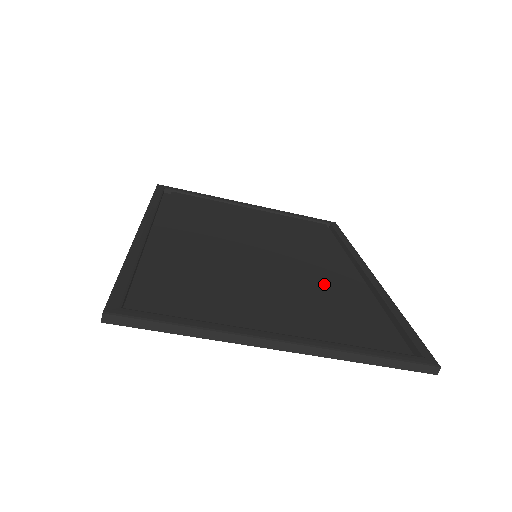
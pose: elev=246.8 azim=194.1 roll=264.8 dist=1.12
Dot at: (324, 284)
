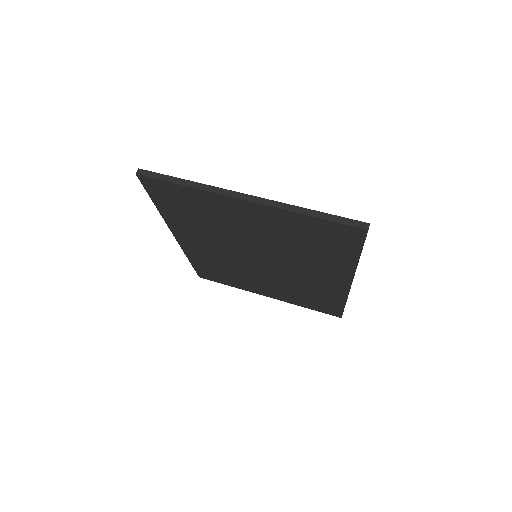
Dot at: occluded
